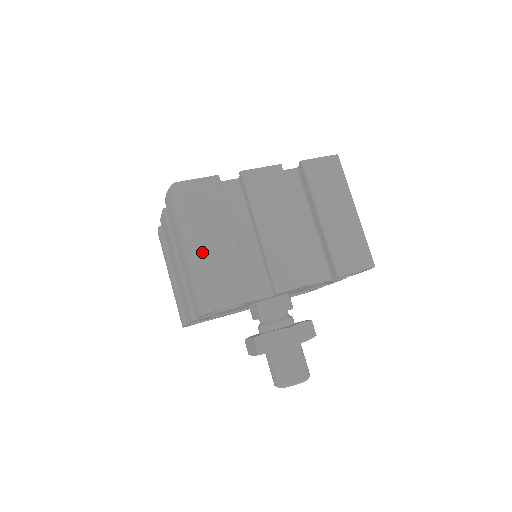
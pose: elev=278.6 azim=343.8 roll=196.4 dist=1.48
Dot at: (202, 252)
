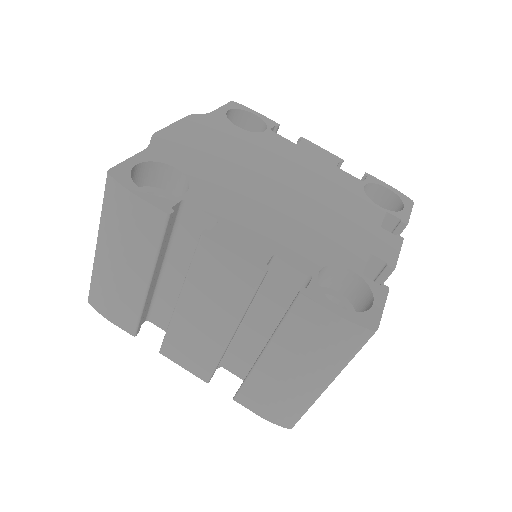
Dot at: occluded
